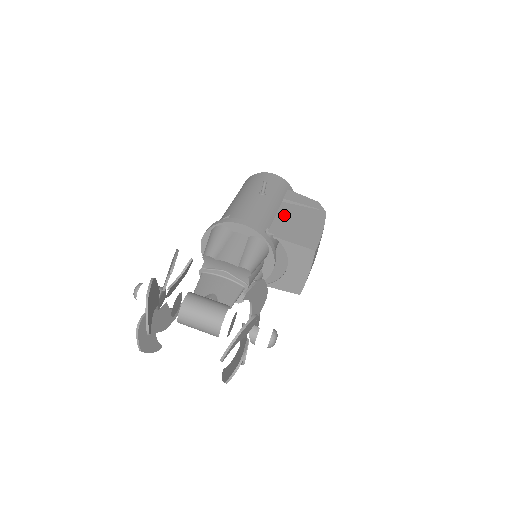
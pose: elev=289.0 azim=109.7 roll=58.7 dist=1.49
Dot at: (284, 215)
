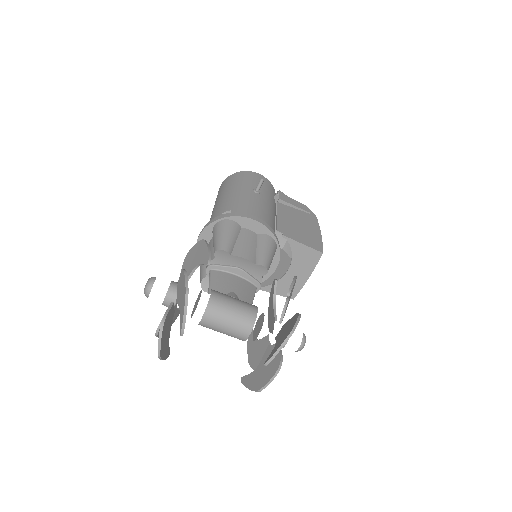
Dot at: (284, 215)
